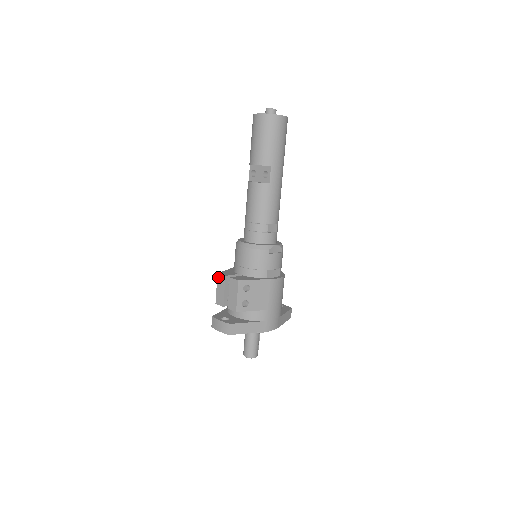
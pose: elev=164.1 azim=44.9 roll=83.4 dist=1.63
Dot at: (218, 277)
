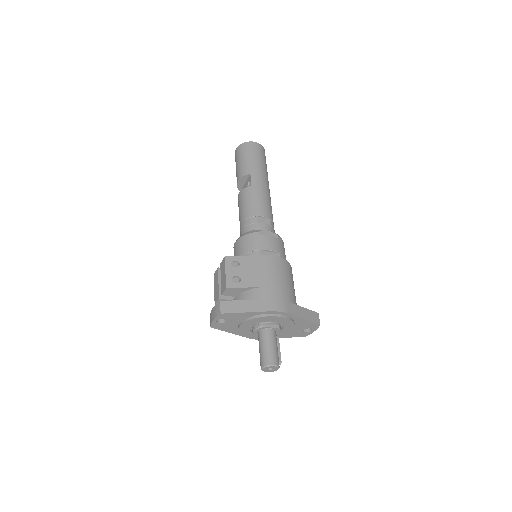
Dot at: (214, 277)
